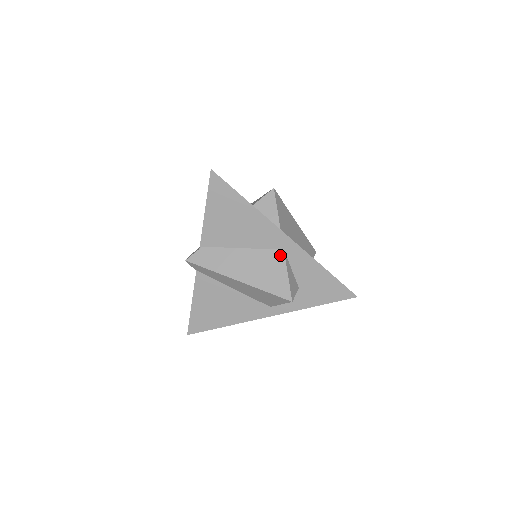
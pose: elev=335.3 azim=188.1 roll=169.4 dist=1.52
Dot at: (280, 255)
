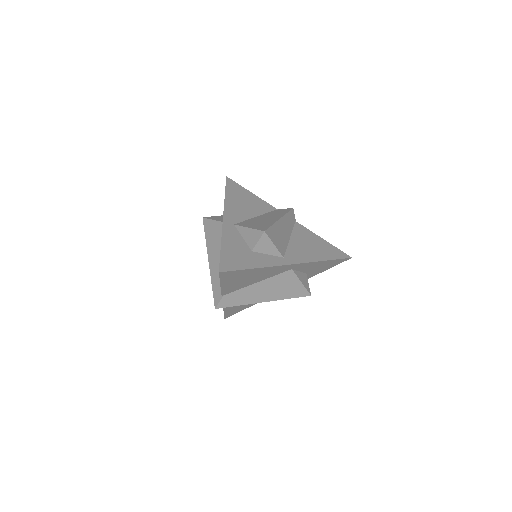
Dot at: (290, 274)
